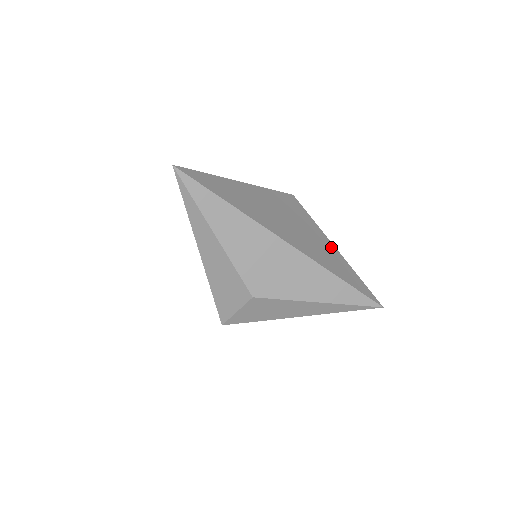
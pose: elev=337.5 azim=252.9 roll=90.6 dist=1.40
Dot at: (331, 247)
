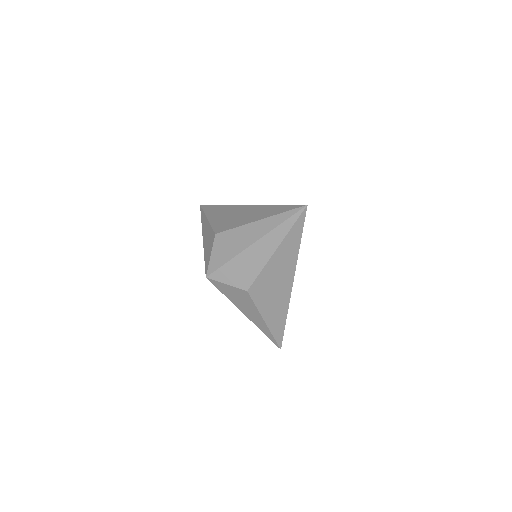
Dot at: occluded
